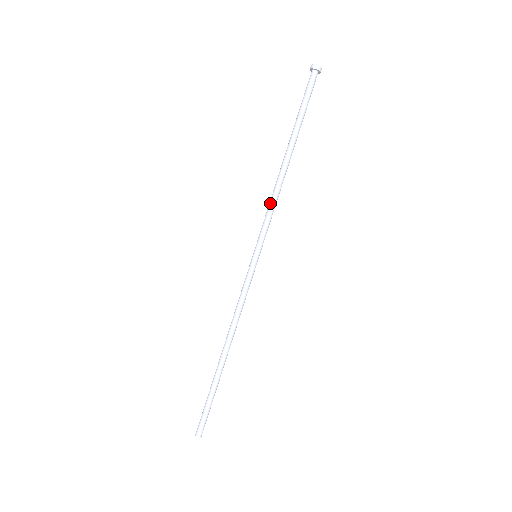
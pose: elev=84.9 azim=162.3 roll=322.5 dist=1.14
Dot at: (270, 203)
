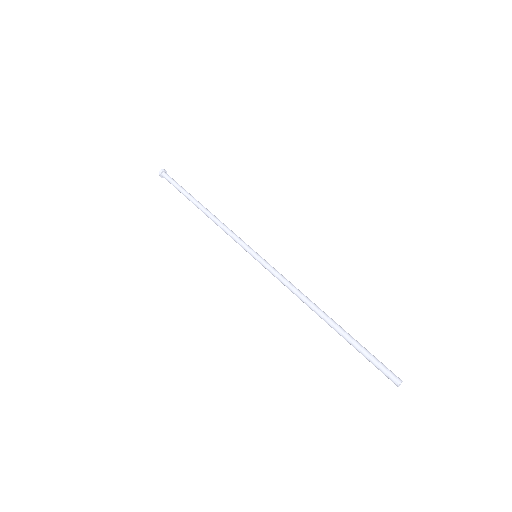
Dot at: (224, 230)
